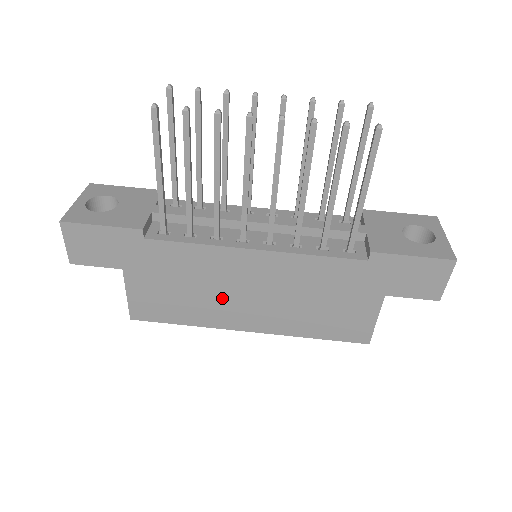
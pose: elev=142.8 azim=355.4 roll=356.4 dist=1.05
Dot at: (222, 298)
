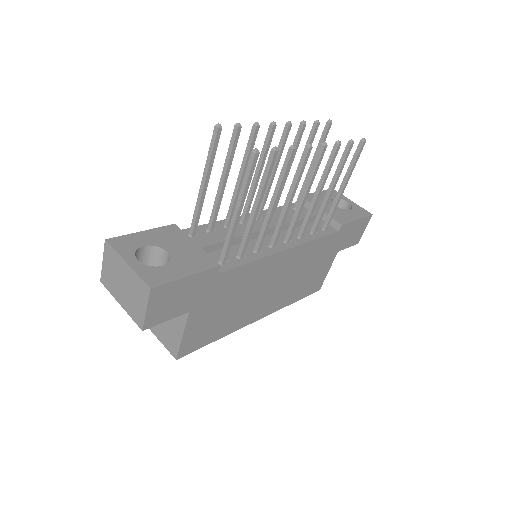
Dot at: (253, 300)
